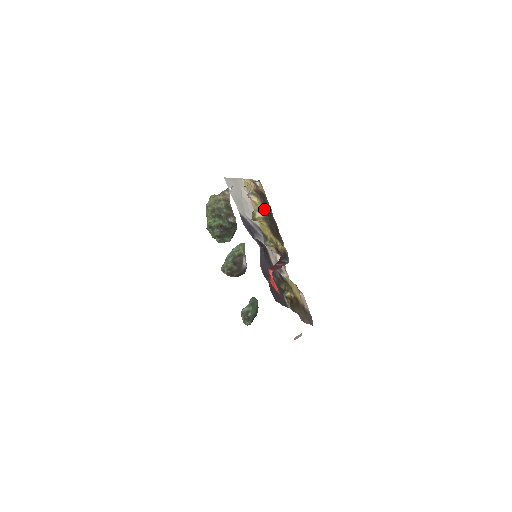
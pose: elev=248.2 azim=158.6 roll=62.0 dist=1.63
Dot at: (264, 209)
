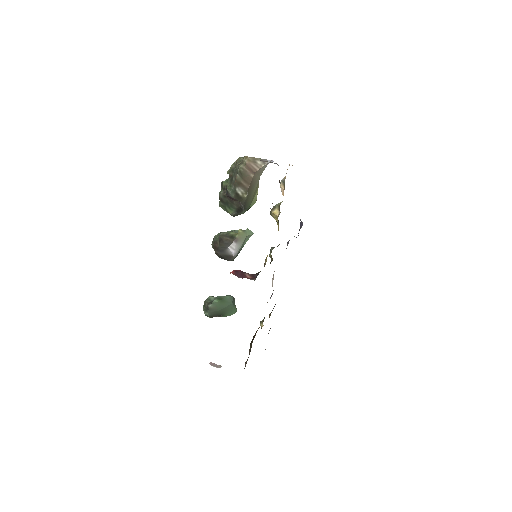
Dot at: occluded
